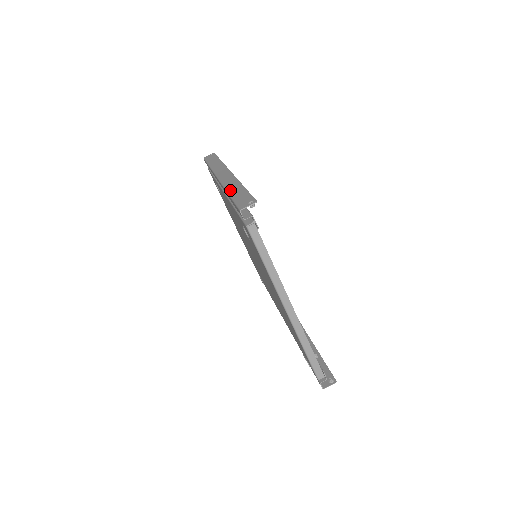
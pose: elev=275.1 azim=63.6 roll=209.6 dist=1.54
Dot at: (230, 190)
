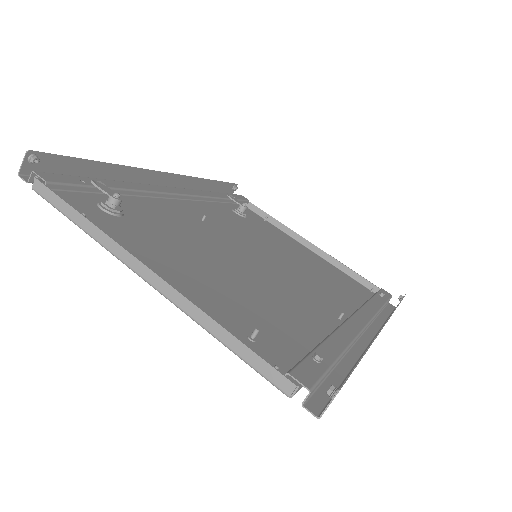
Dot at: occluded
